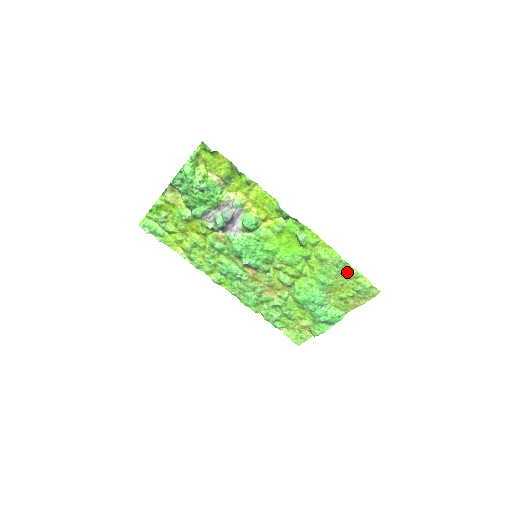
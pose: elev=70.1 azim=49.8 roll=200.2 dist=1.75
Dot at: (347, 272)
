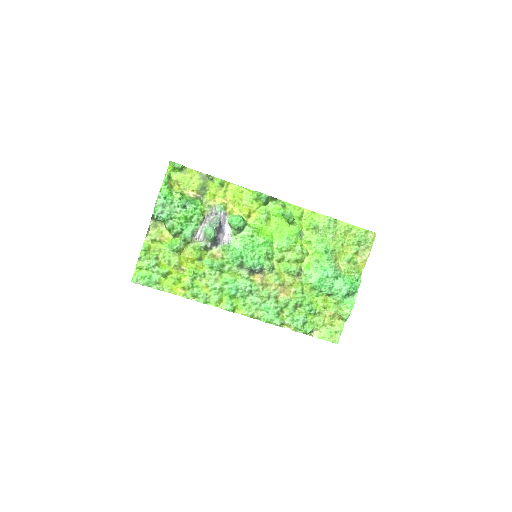
Dot at: (340, 229)
